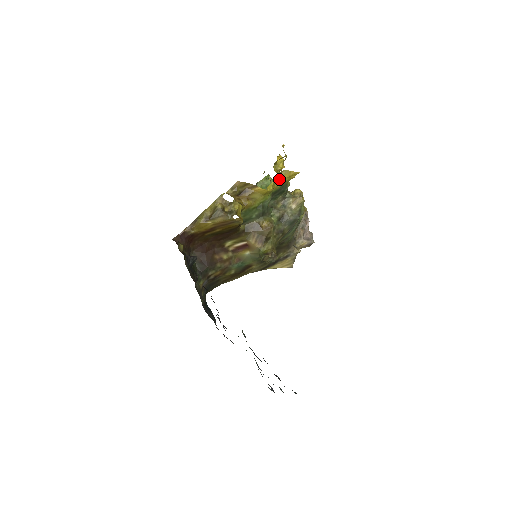
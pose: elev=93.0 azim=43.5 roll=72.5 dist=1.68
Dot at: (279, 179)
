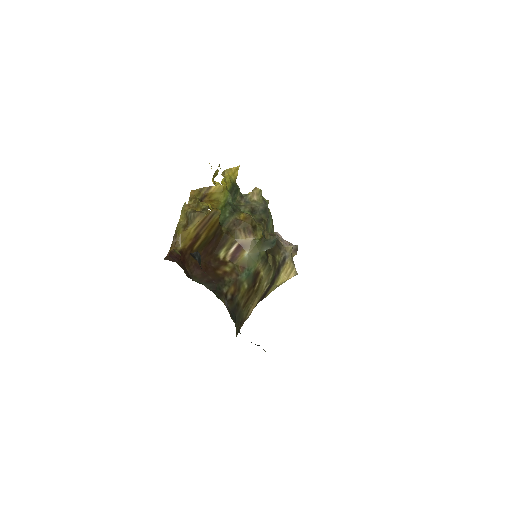
Dot at: (226, 177)
